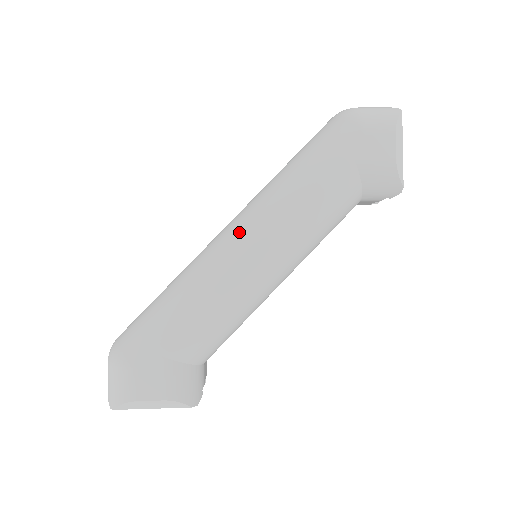
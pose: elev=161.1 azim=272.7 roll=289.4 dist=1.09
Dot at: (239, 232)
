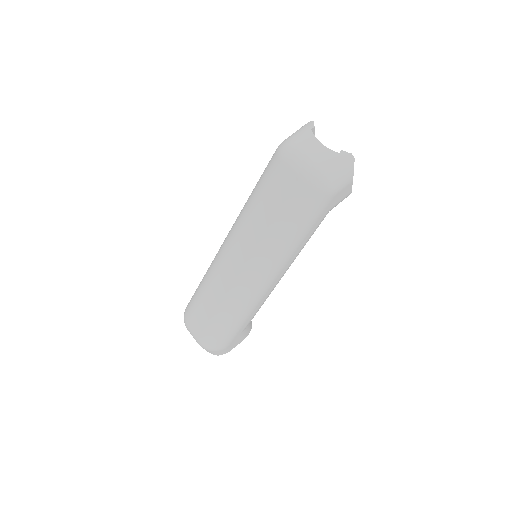
Dot at: (263, 279)
